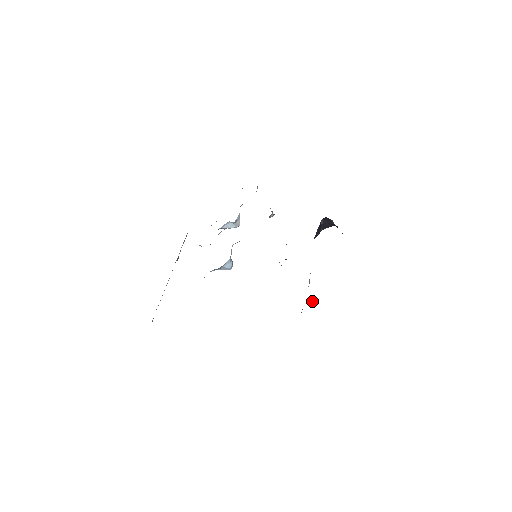
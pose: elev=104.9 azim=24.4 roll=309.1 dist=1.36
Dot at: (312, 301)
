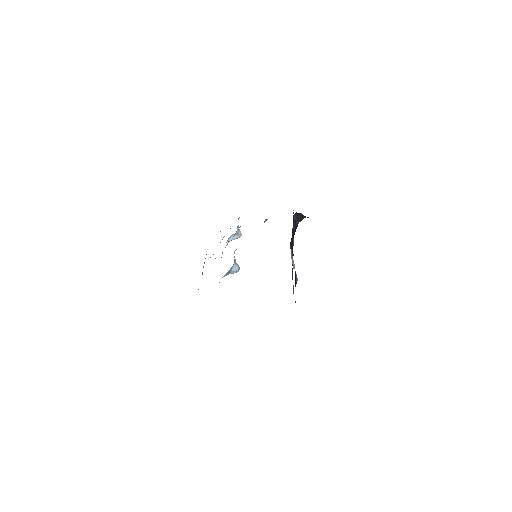
Dot at: (297, 279)
